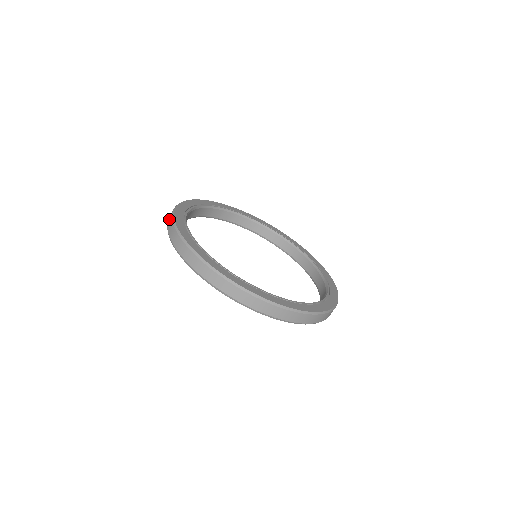
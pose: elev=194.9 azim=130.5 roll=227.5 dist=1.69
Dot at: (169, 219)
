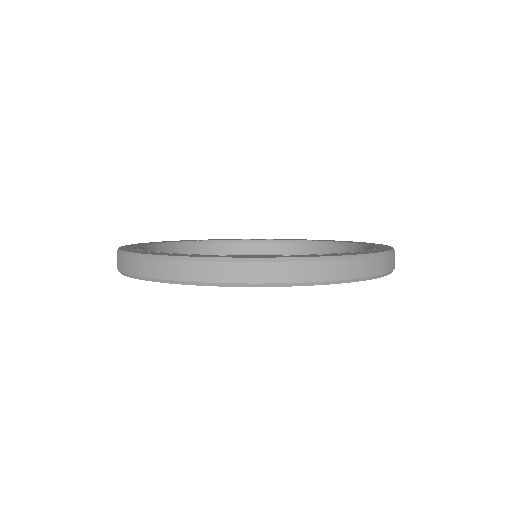
Dot at: occluded
